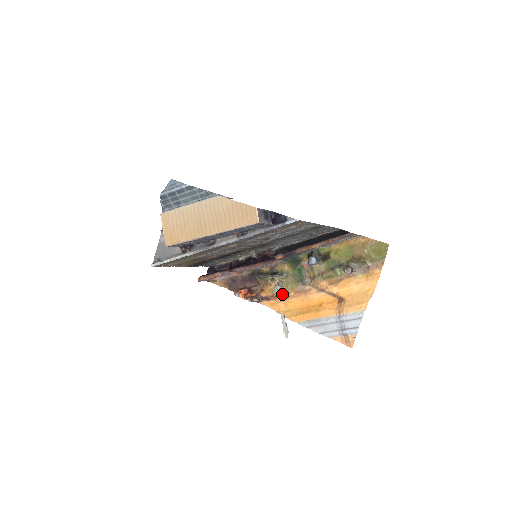
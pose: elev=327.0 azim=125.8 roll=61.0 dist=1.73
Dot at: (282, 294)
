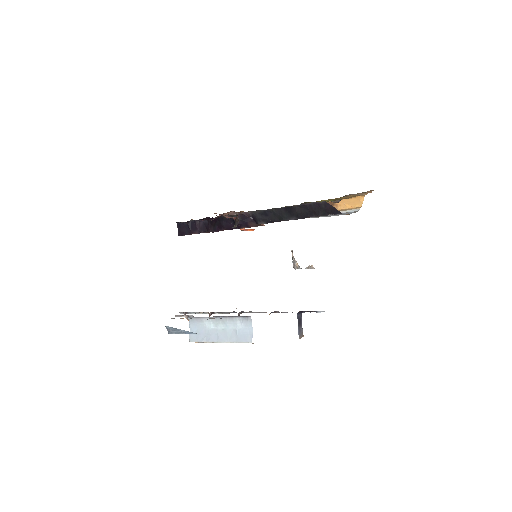
Dot at: occluded
